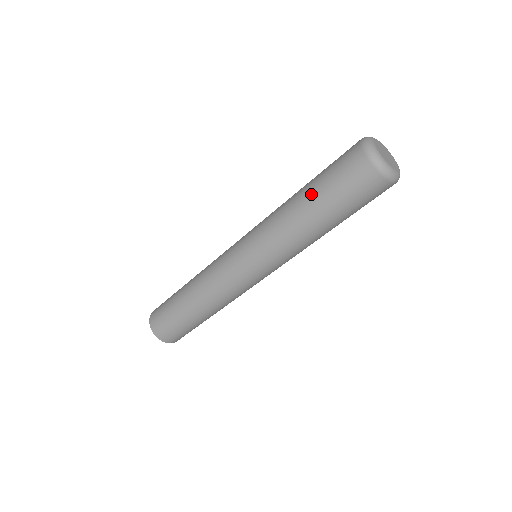
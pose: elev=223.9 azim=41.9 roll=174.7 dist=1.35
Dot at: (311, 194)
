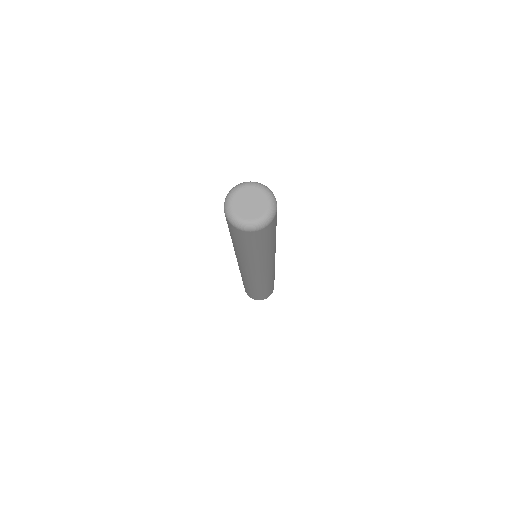
Dot at: (244, 250)
